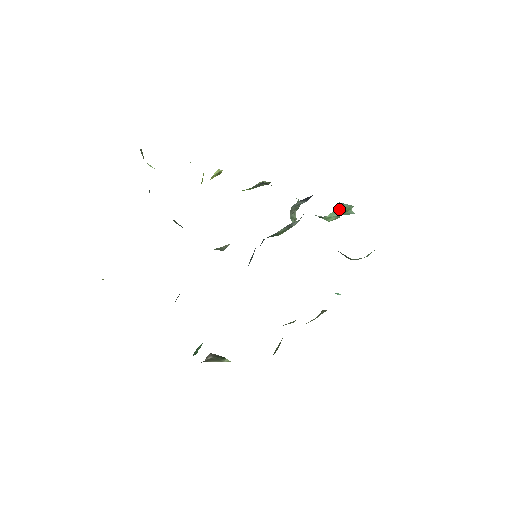
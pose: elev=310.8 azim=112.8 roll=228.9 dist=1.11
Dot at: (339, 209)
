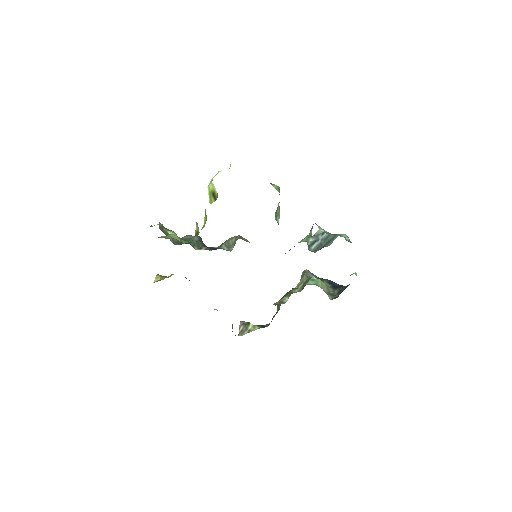
Dot at: (311, 236)
